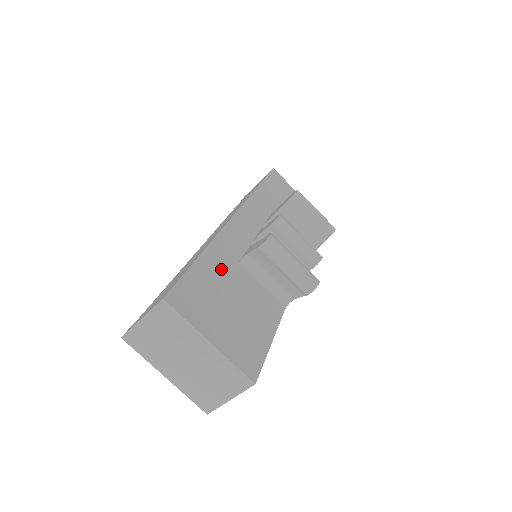
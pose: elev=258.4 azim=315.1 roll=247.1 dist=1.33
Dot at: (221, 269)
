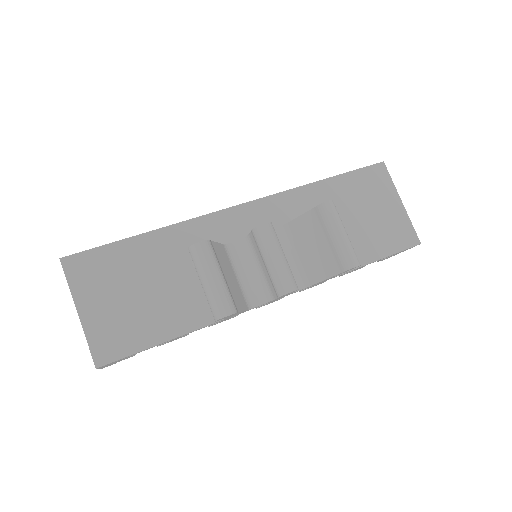
Dot at: (159, 254)
